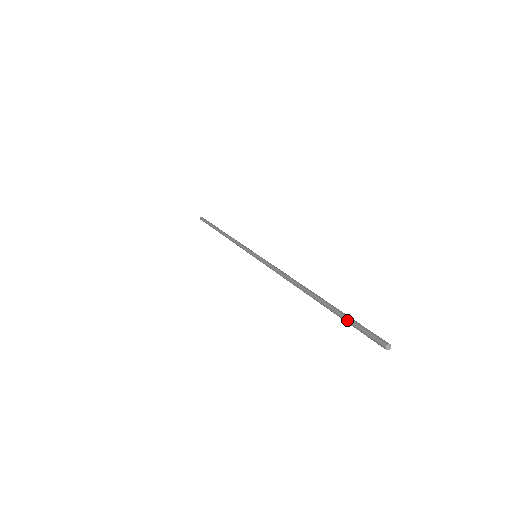
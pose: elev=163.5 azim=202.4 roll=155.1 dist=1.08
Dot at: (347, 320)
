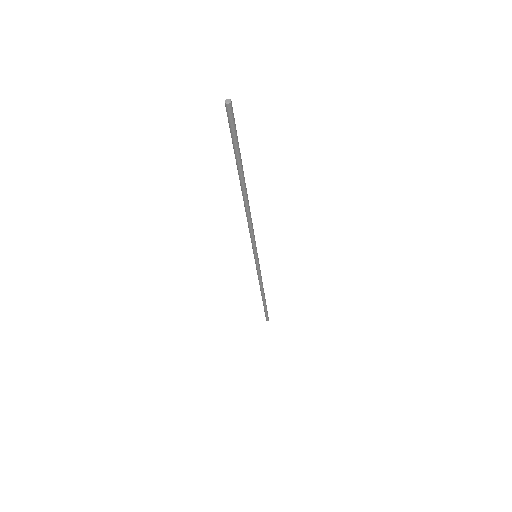
Dot at: (234, 144)
